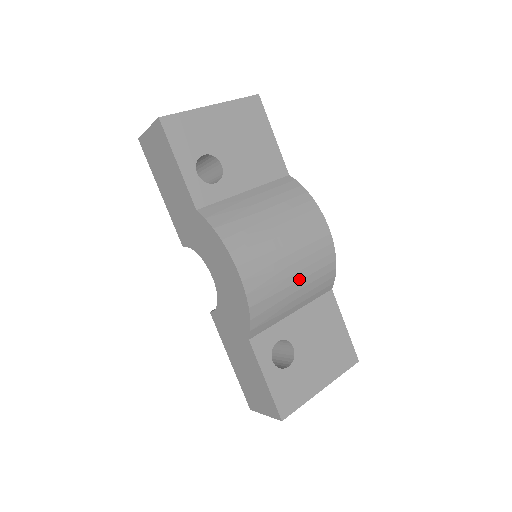
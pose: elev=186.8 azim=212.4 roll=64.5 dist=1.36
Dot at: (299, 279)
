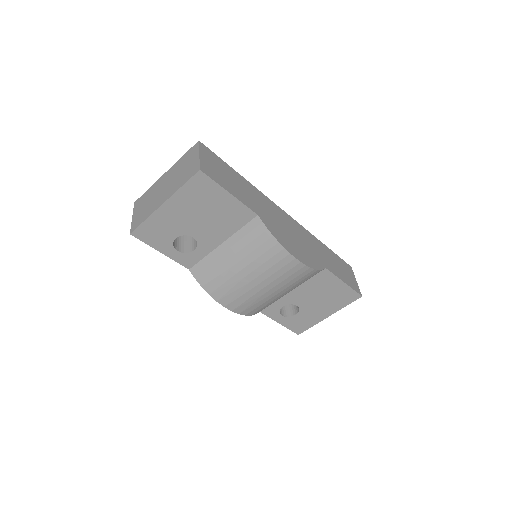
Dot at: (281, 291)
